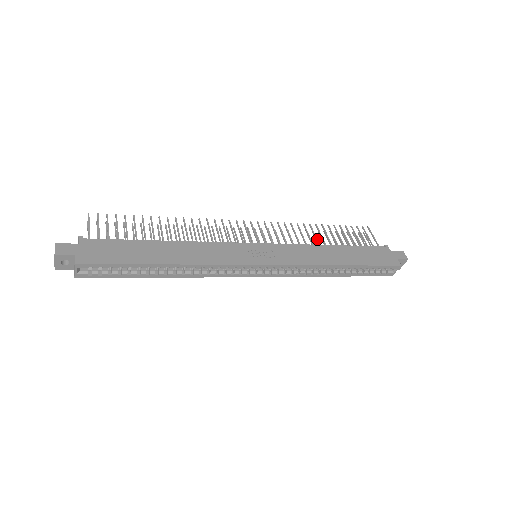
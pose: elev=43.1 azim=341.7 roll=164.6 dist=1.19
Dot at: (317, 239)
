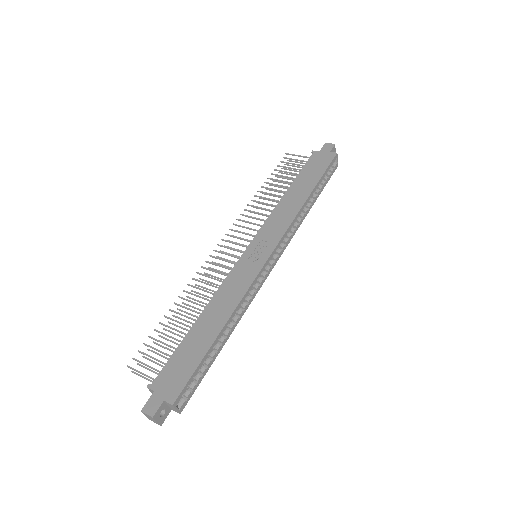
Dot at: (272, 199)
